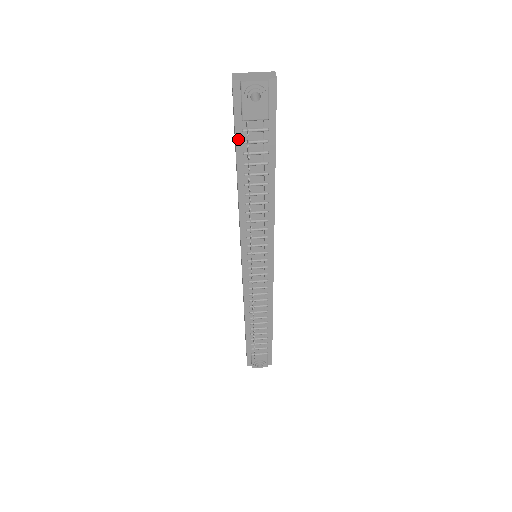
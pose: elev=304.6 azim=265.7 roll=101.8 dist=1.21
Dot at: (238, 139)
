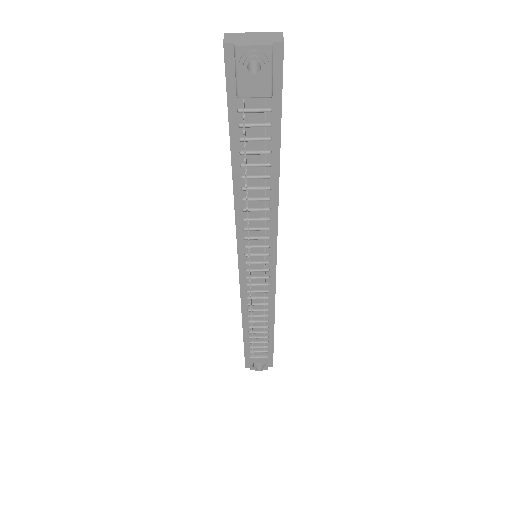
Dot at: (232, 121)
